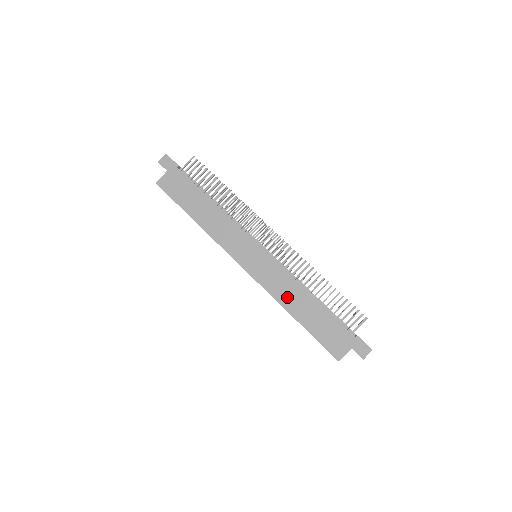
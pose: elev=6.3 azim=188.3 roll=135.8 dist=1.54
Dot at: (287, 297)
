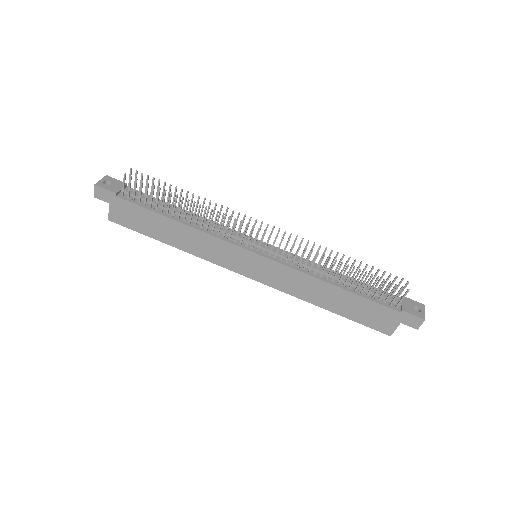
Dot at: (309, 293)
